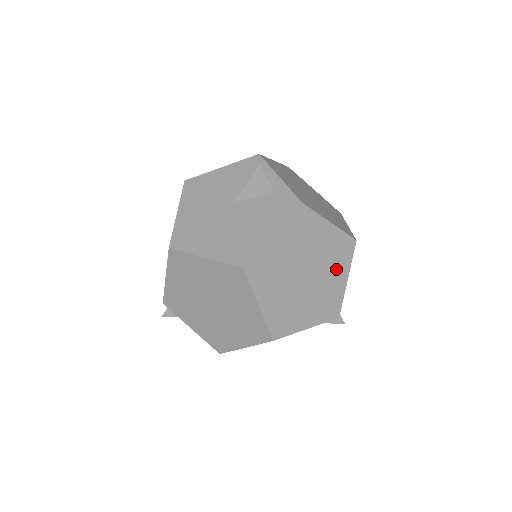
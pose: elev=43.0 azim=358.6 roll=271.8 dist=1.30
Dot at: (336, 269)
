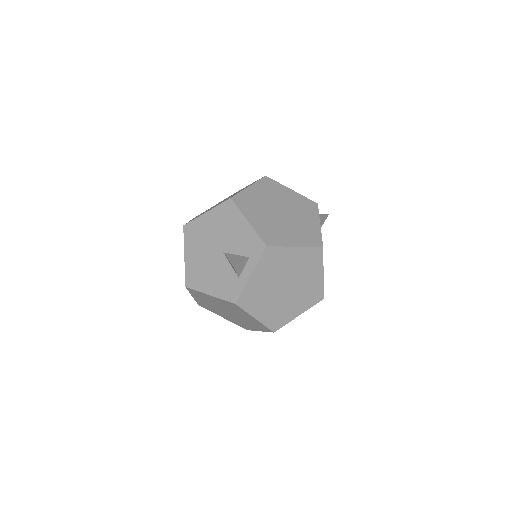
Dot at: (252, 325)
